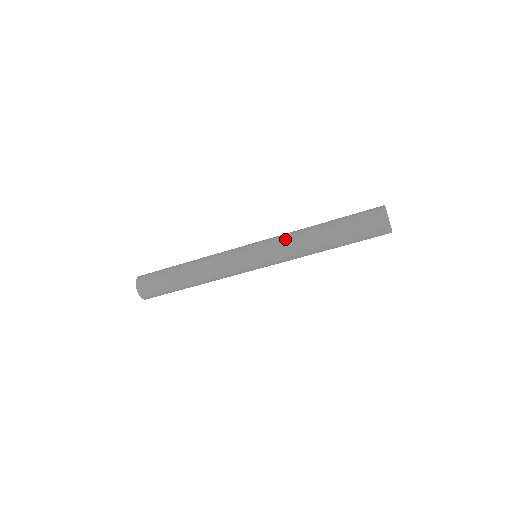
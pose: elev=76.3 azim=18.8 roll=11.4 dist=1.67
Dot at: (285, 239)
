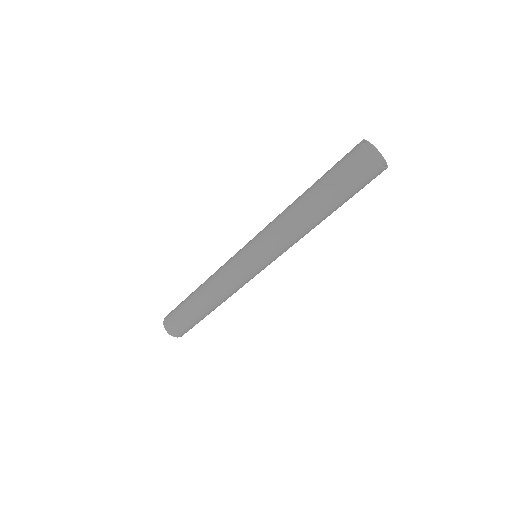
Dot at: (272, 230)
